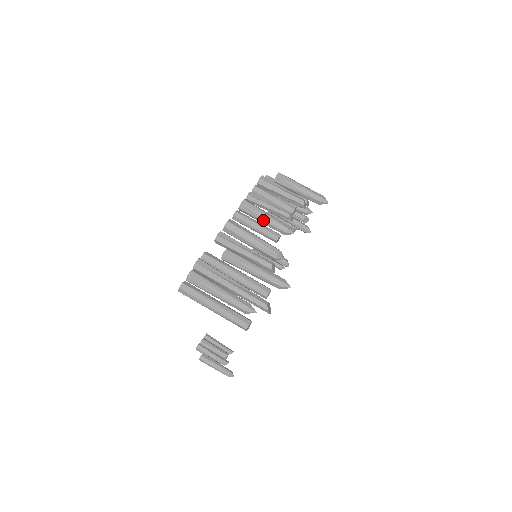
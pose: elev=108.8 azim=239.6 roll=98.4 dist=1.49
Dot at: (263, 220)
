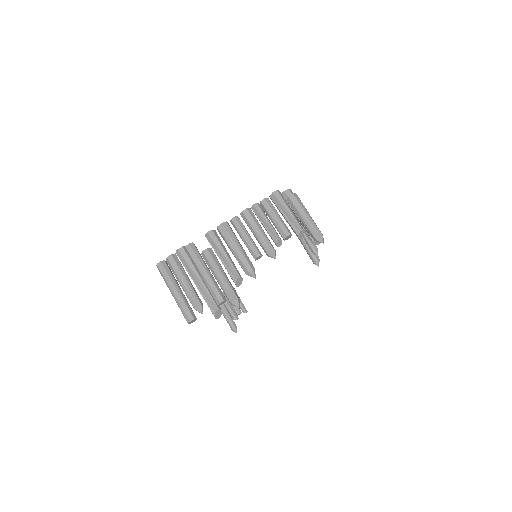
Dot at: (254, 234)
